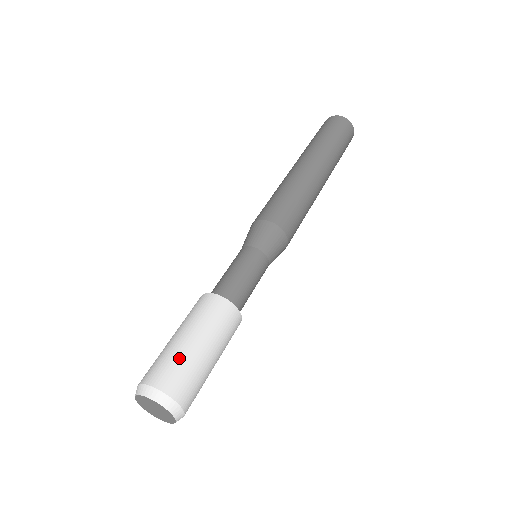
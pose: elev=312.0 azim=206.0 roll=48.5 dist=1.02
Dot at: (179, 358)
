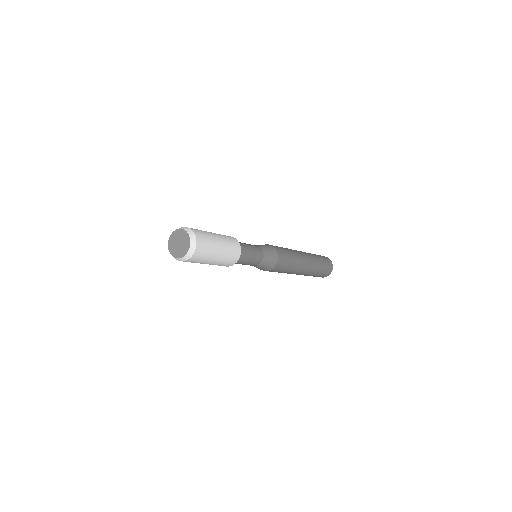
Dot at: occluded
